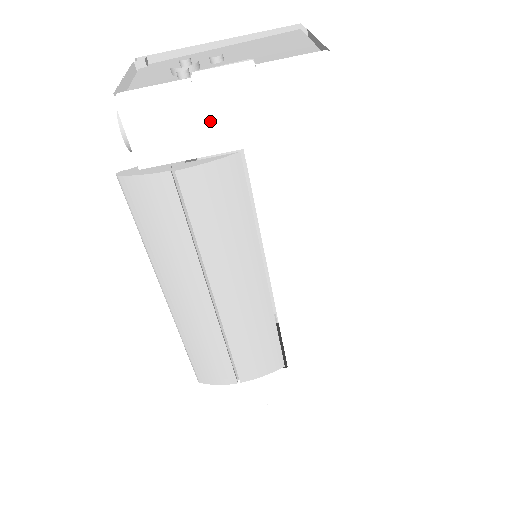
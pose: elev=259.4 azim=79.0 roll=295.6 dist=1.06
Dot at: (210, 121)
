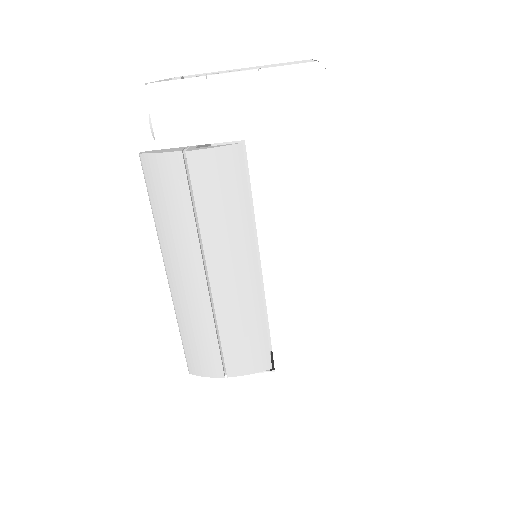
Dot at: (219, 113)
